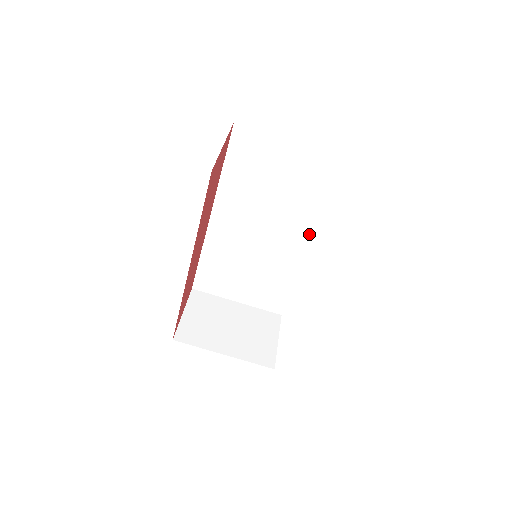
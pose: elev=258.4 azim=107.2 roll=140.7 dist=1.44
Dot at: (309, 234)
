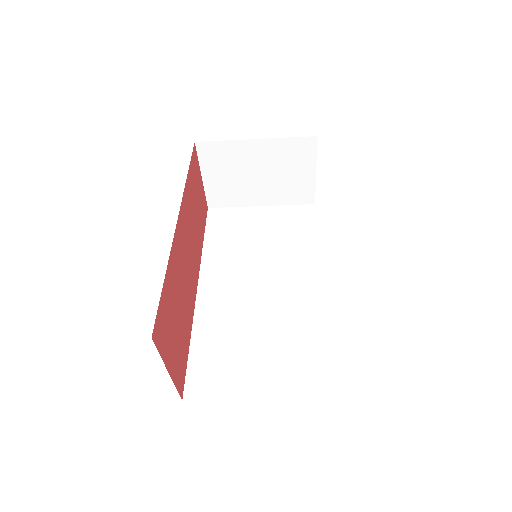
Dot at: occluded
